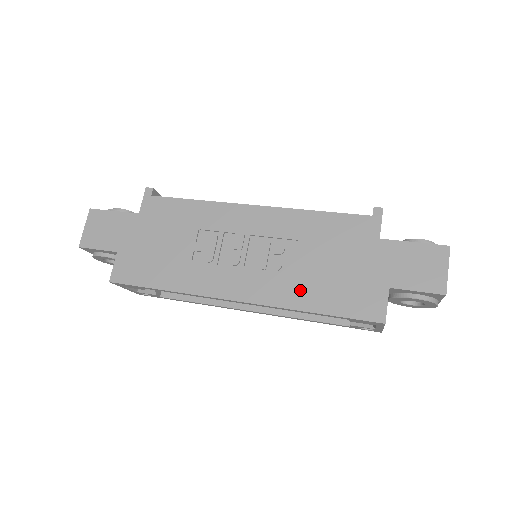
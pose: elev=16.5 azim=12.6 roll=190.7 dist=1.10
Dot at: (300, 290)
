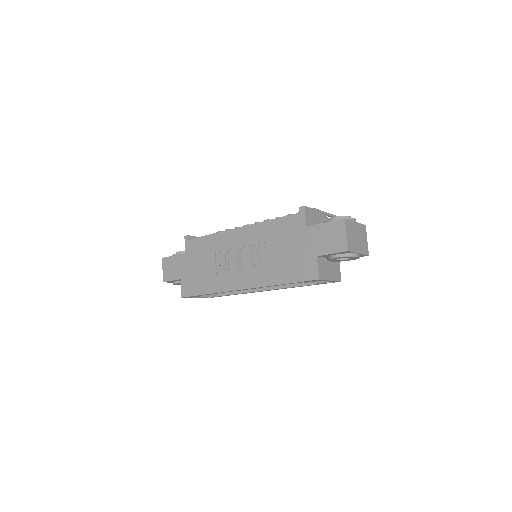
Dot at: (272, 273)
